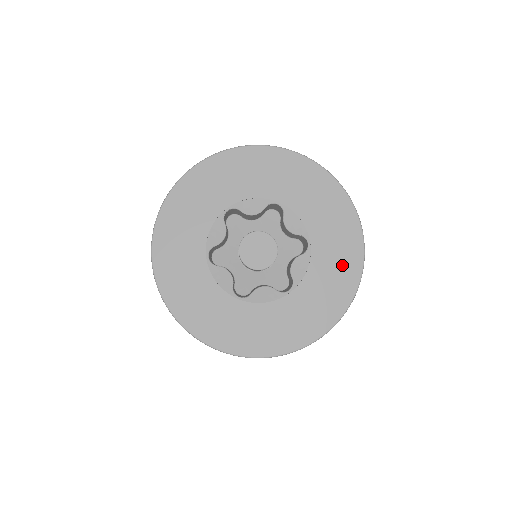
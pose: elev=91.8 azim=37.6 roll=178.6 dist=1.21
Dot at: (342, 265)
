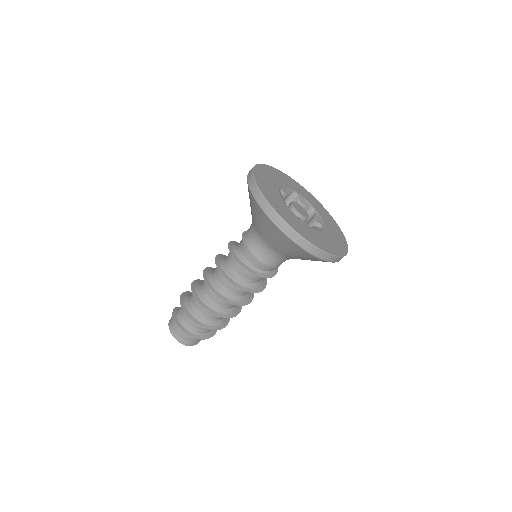
Dot at: (337, 245)
